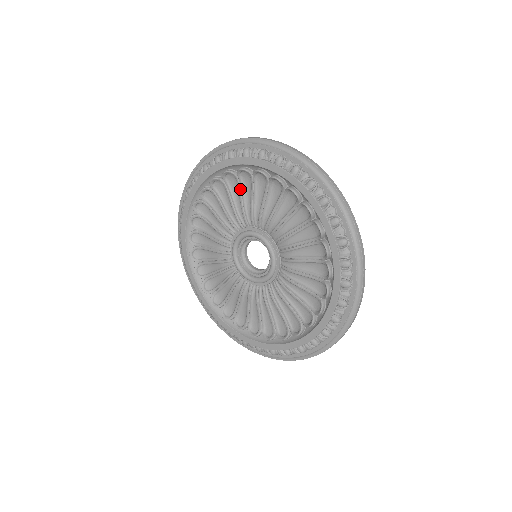
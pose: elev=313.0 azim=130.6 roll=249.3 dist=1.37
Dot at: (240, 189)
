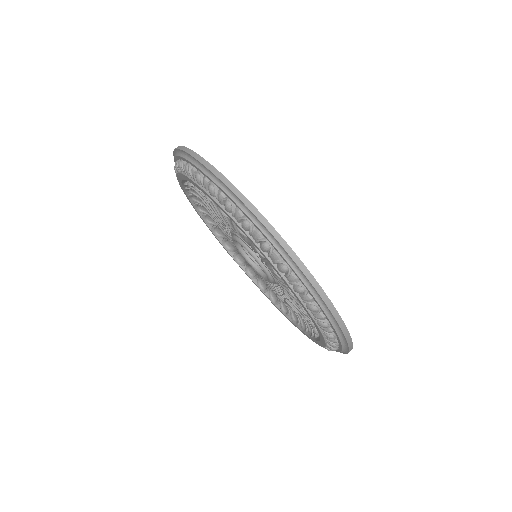
Dot at: (205, 198)
